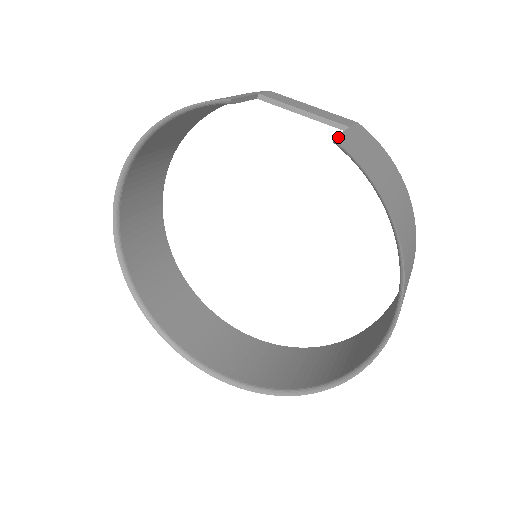
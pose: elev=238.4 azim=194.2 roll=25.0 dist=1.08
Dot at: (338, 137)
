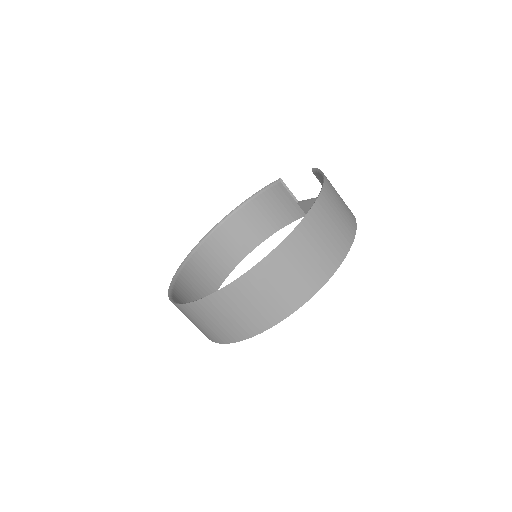
Dot at: occluded
